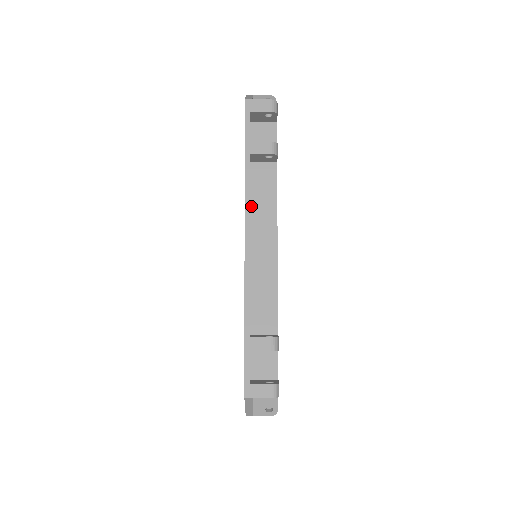
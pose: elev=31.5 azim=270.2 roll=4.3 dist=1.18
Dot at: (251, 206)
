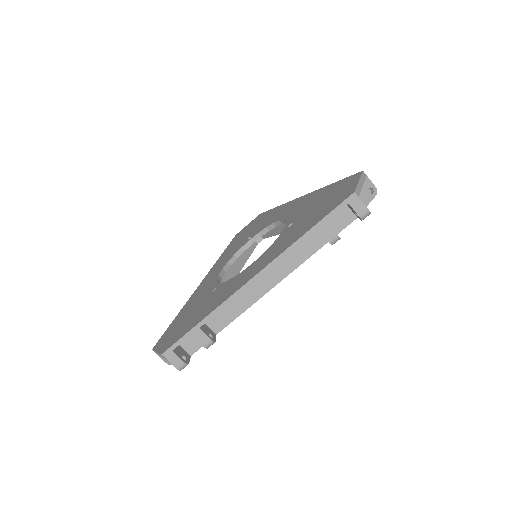
Dot at: occluded
